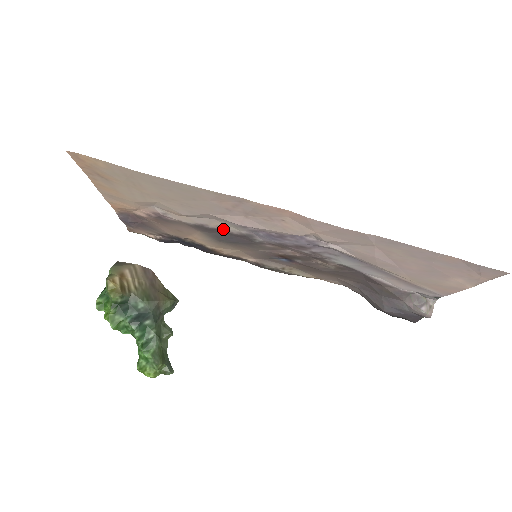
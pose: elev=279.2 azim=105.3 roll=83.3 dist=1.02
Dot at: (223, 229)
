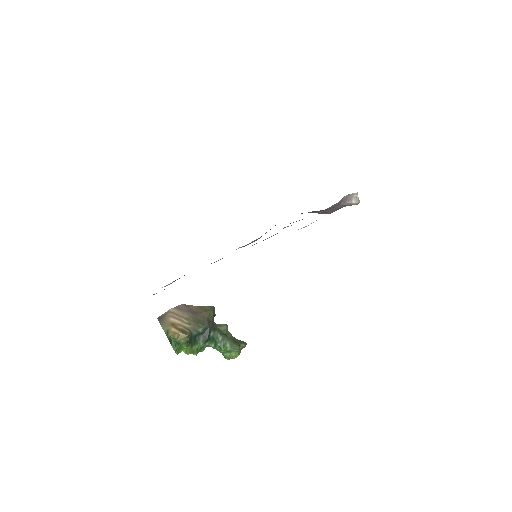
Dot at: occluded
